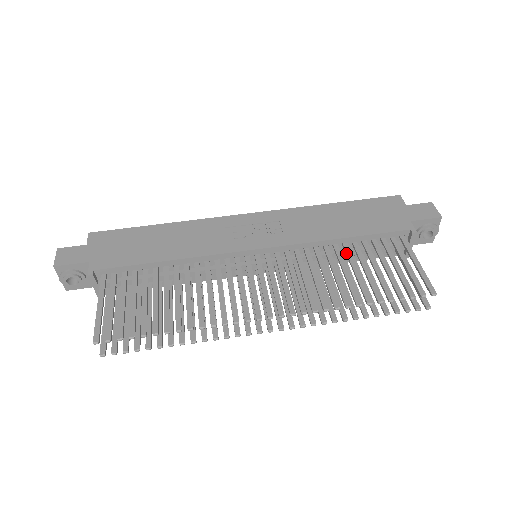
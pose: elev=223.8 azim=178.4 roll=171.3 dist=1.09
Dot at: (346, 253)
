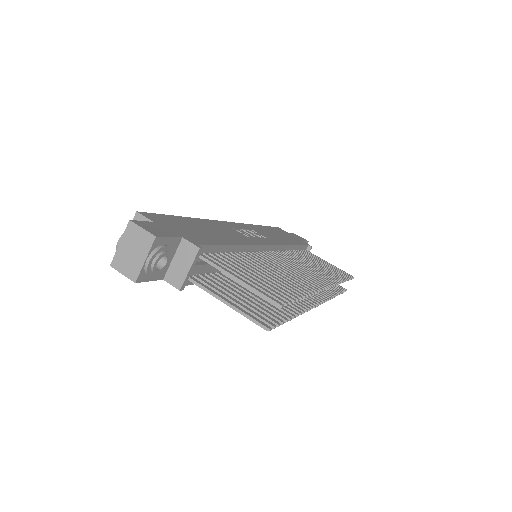
Dot at: (300, 255)
